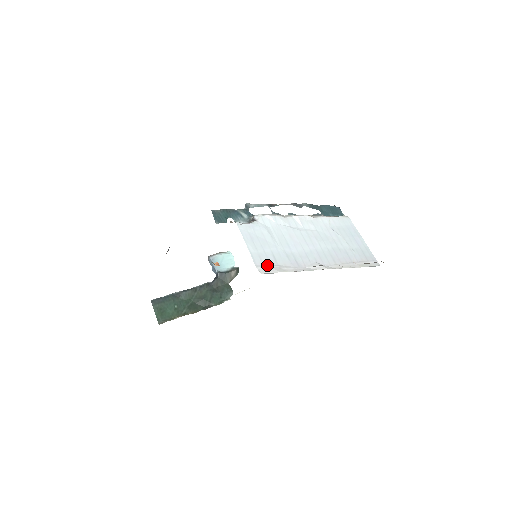
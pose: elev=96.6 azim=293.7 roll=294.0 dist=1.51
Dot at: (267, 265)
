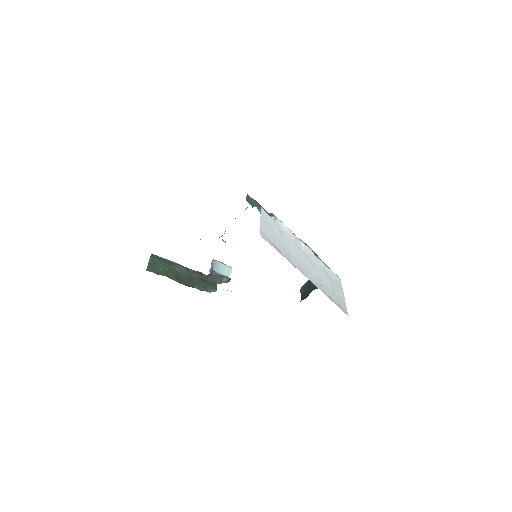
Dot at: (268, 238)
